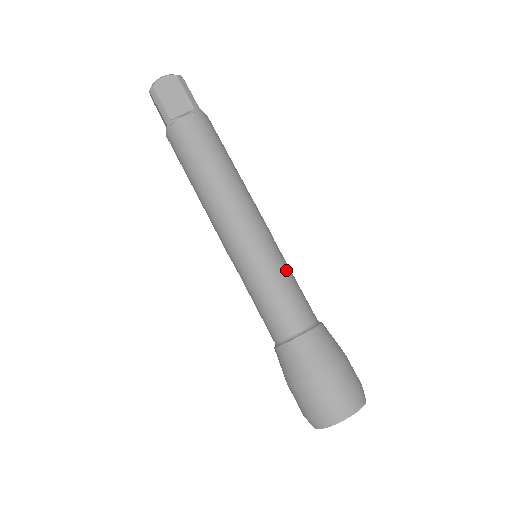
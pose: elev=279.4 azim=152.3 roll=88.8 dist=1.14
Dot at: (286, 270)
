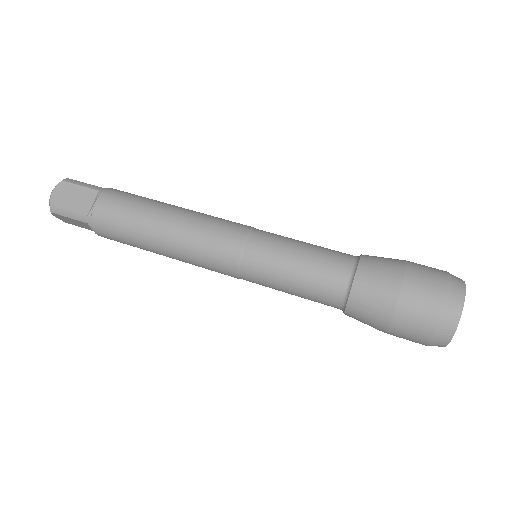
Dot at: (290, 241)
